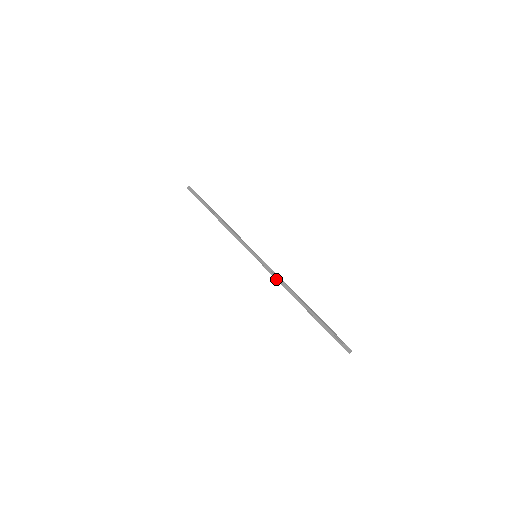
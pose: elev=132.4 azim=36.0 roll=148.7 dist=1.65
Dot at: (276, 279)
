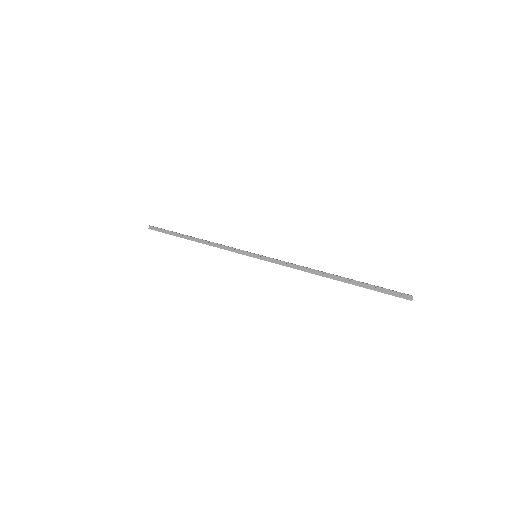
Dot at: (290, 267)
